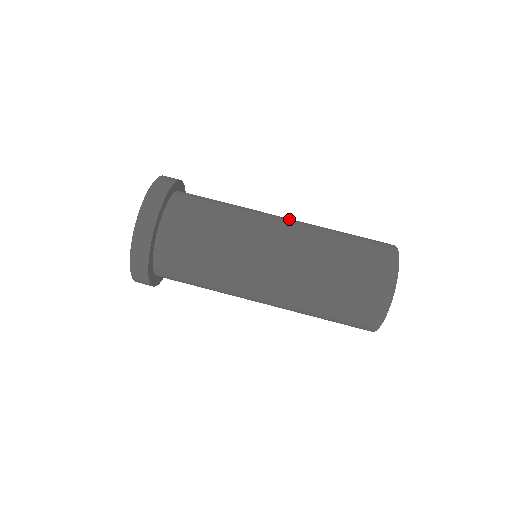
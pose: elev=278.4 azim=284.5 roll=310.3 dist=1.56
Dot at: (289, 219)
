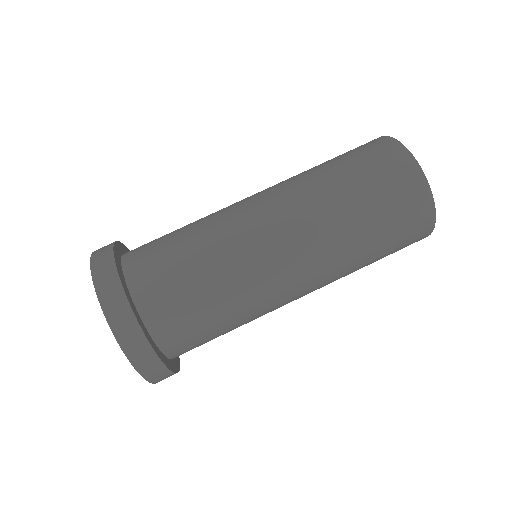
Dot at: occluded
